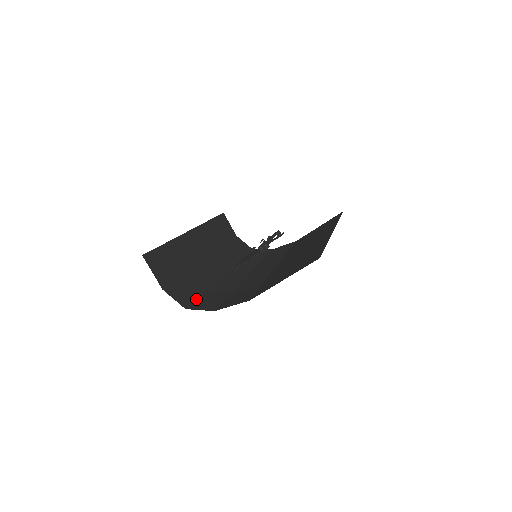
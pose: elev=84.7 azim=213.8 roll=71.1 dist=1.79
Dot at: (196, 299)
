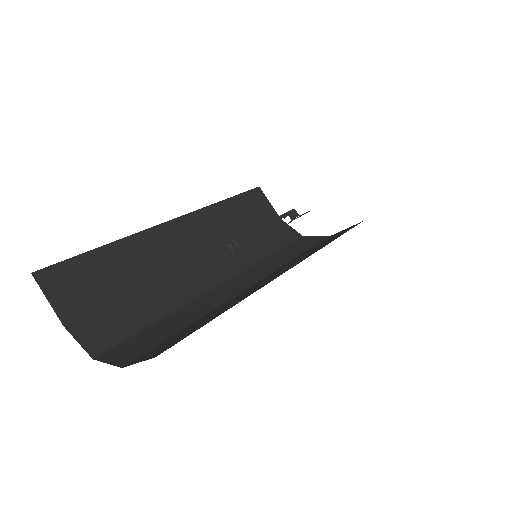
Dot at: (129, 337)
